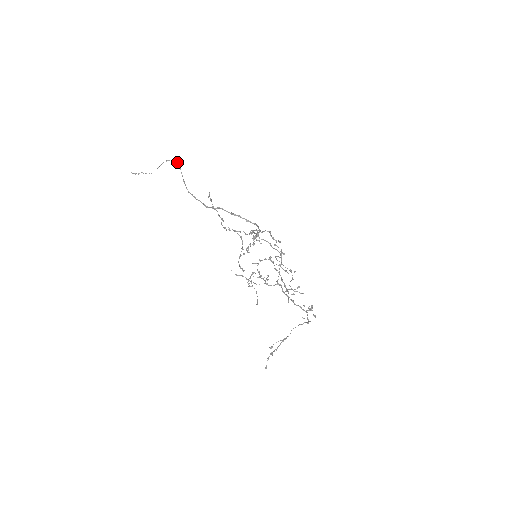
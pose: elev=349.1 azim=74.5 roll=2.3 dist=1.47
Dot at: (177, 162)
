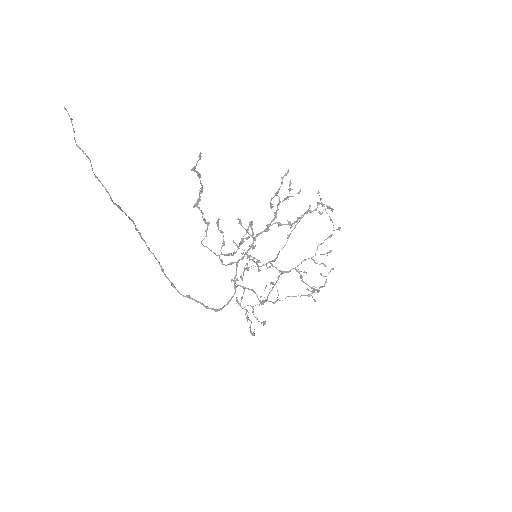
Dot at: occluded
